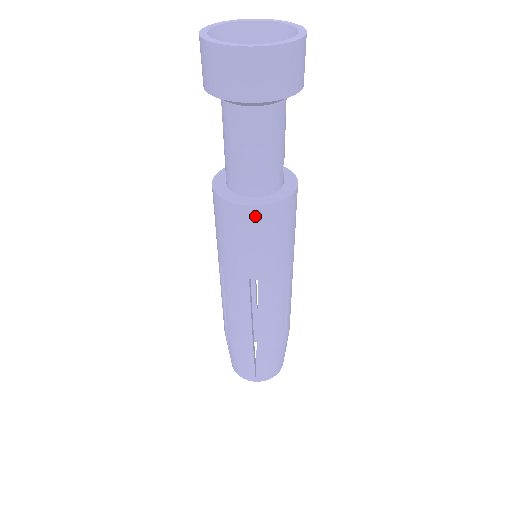
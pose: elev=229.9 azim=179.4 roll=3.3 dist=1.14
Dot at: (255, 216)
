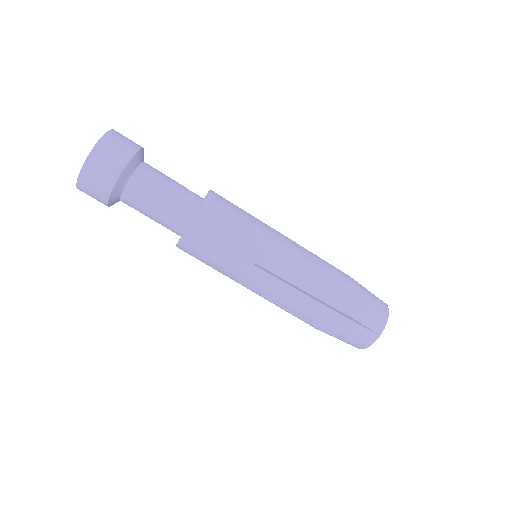
Dot at: (200, 225)
